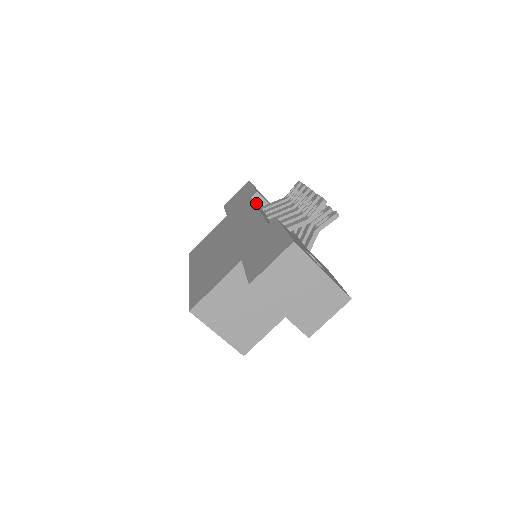
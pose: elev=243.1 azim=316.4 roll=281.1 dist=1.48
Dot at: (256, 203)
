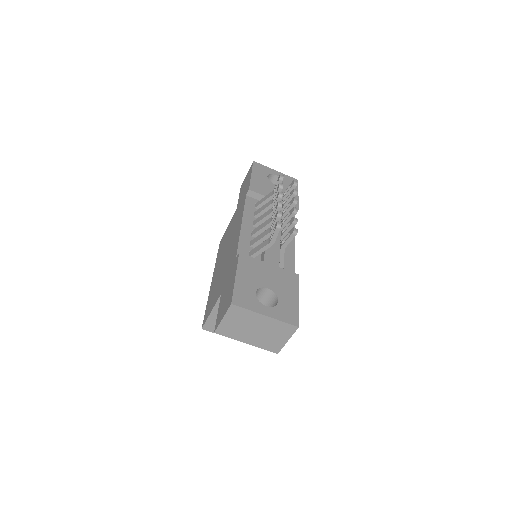
Dot at: (250, 203)
